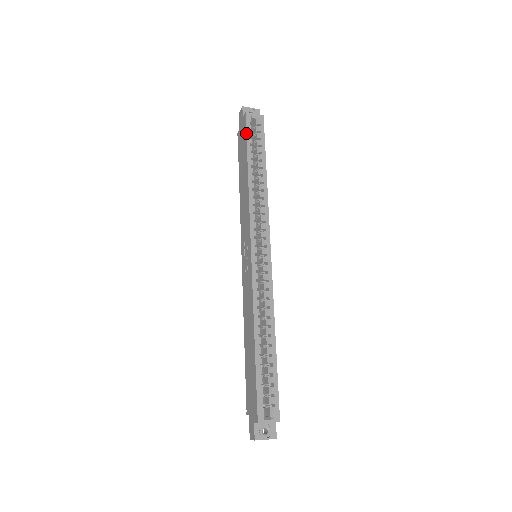
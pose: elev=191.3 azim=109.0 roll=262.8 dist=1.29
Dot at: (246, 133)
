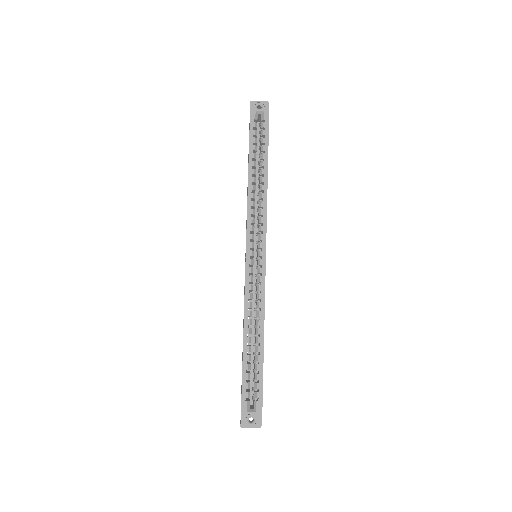
Dot at: (249, 132)
